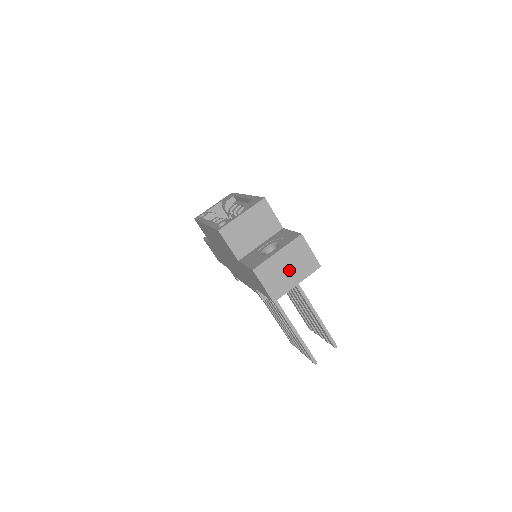
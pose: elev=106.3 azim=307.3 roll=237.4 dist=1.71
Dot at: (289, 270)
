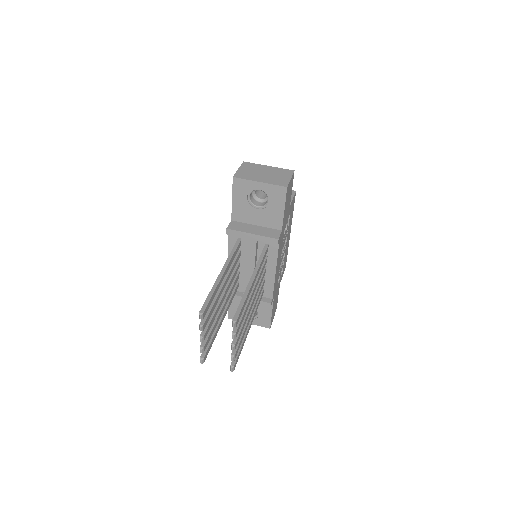
Dot at: (264, 175)
